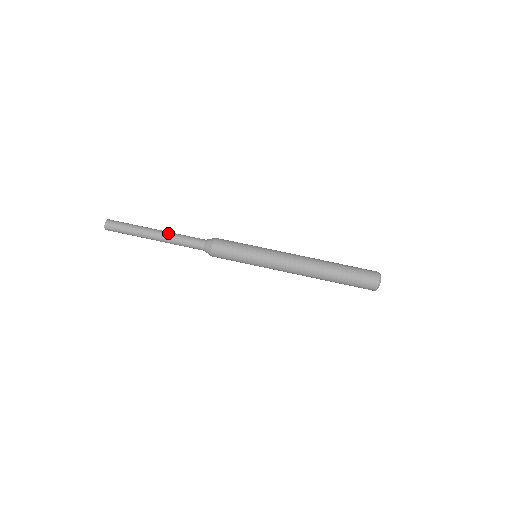
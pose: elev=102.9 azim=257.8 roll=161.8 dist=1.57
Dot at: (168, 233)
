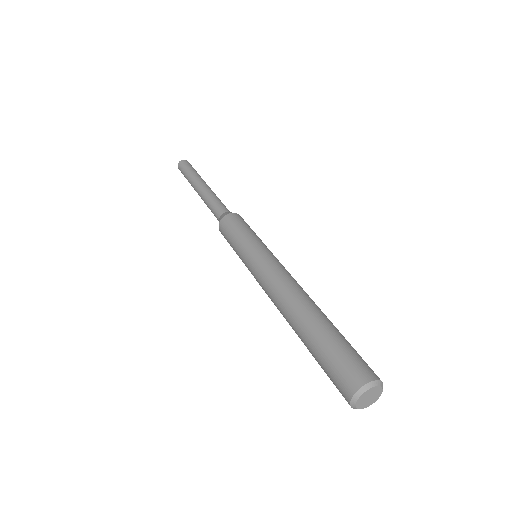
Dot at: occluded
